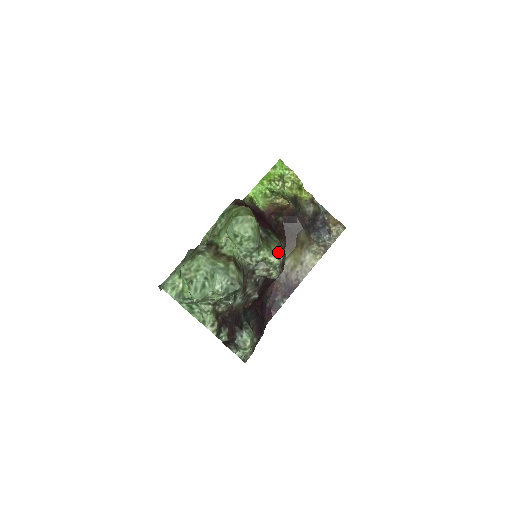
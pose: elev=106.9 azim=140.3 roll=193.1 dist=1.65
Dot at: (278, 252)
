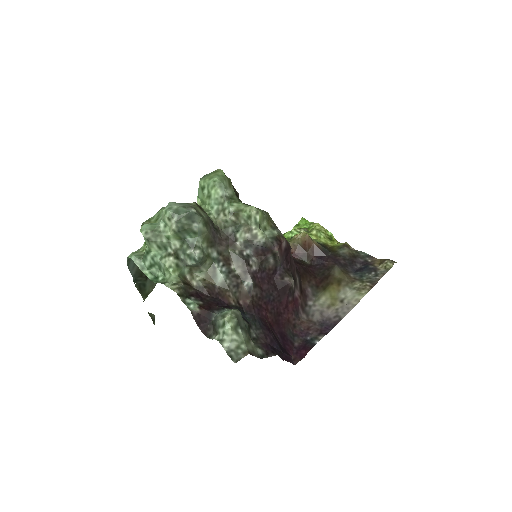
Dot at: (271, 229)
